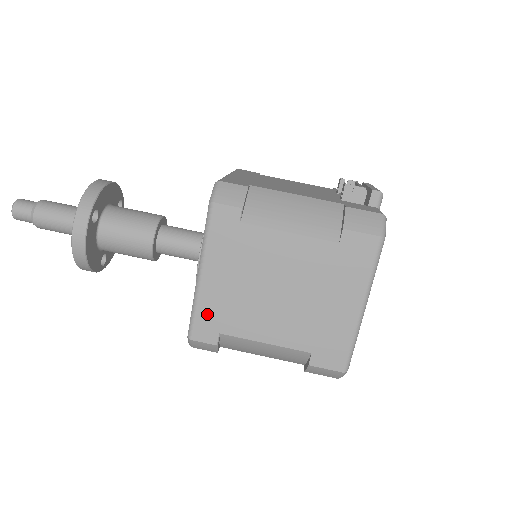
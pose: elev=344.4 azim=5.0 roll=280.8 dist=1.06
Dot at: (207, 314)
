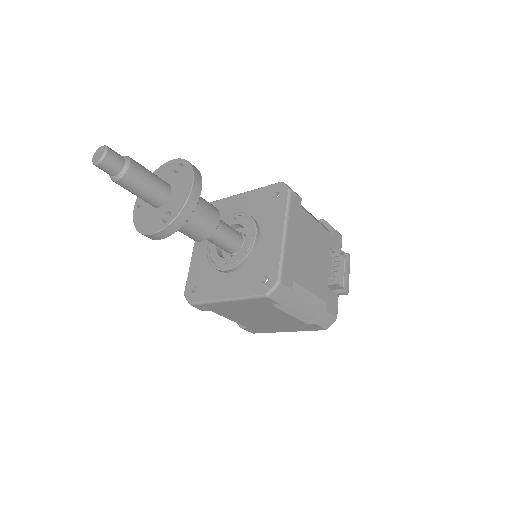
Dot at: (211, 306)
